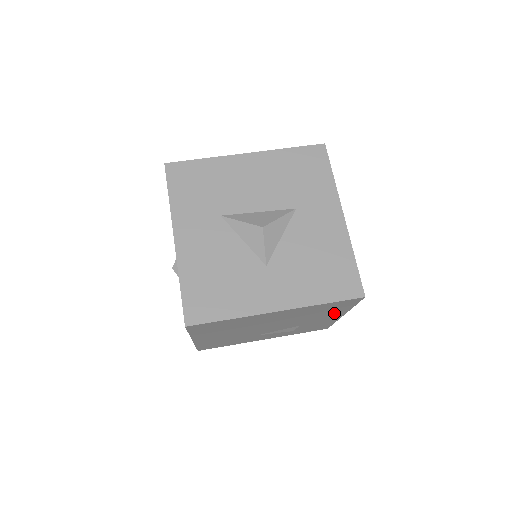
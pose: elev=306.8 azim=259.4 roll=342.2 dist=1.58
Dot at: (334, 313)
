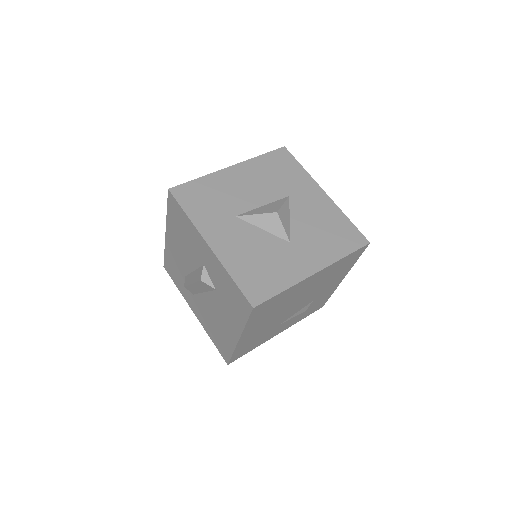
Dot at: (341, 275)
